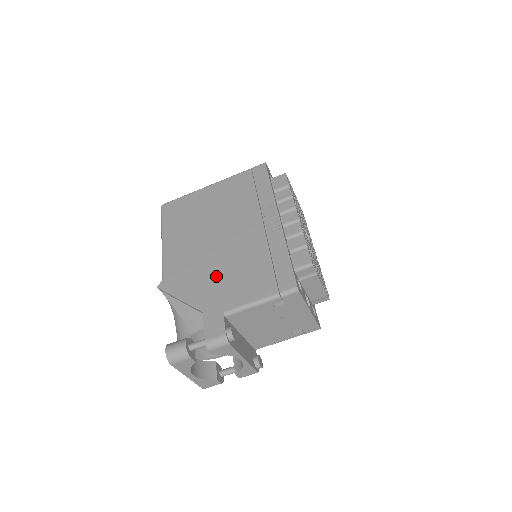
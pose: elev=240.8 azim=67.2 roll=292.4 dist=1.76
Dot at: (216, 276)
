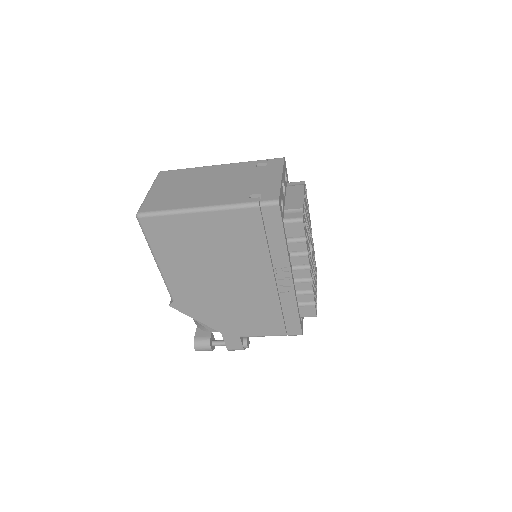
Dot at: (229, 312)
